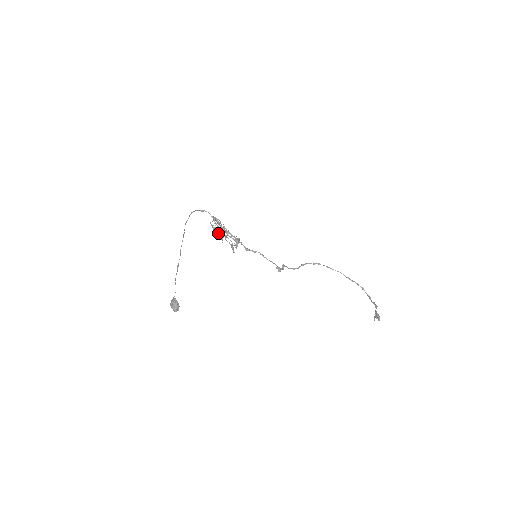
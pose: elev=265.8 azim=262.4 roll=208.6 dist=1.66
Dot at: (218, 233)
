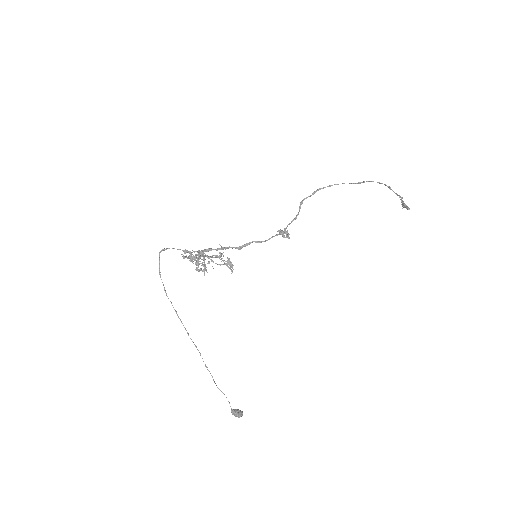
Dot at: (204, 271)
